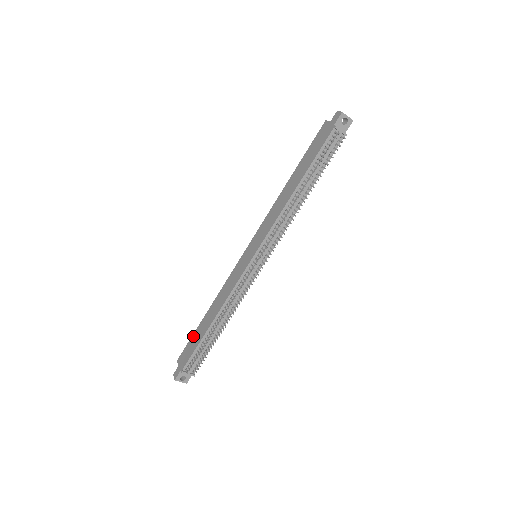
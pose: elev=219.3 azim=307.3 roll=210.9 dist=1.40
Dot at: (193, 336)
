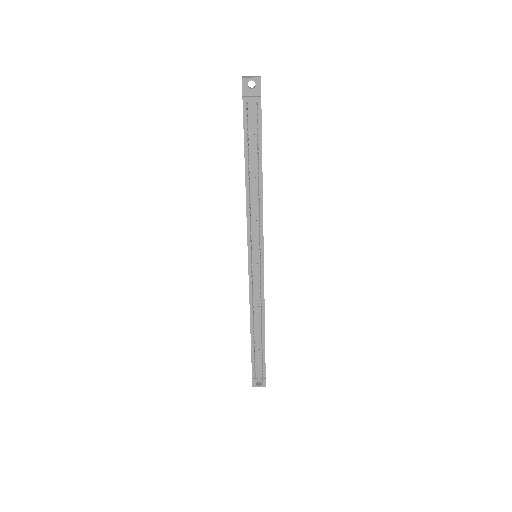
Dot at: occluded
